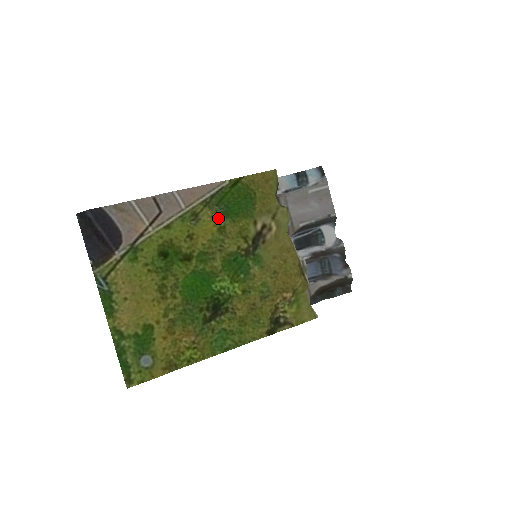
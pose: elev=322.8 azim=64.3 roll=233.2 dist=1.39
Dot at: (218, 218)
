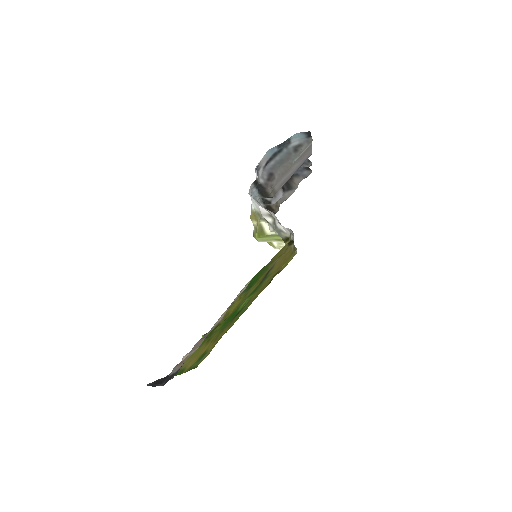
Dot at: occluded
